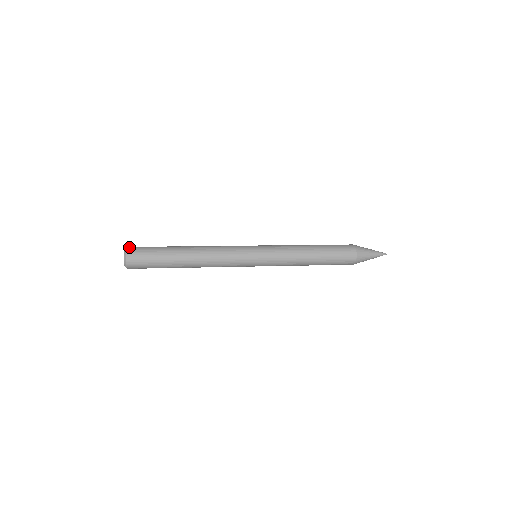
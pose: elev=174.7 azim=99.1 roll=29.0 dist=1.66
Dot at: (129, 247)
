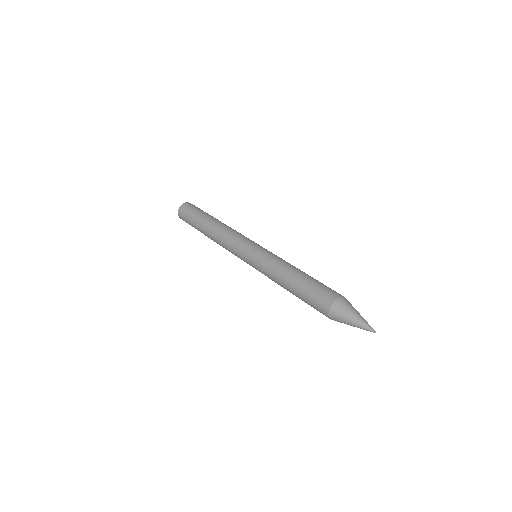
Dot at: (181, 206)
